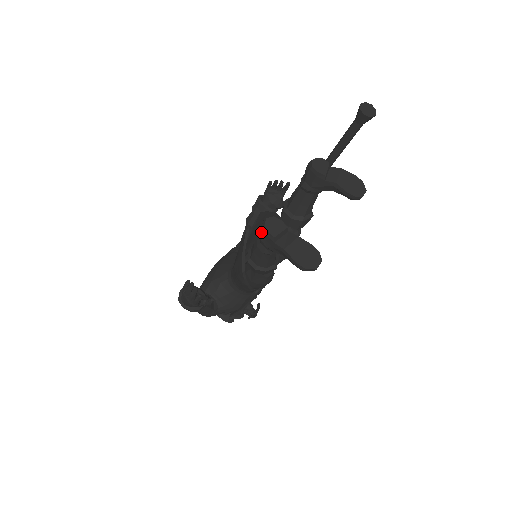
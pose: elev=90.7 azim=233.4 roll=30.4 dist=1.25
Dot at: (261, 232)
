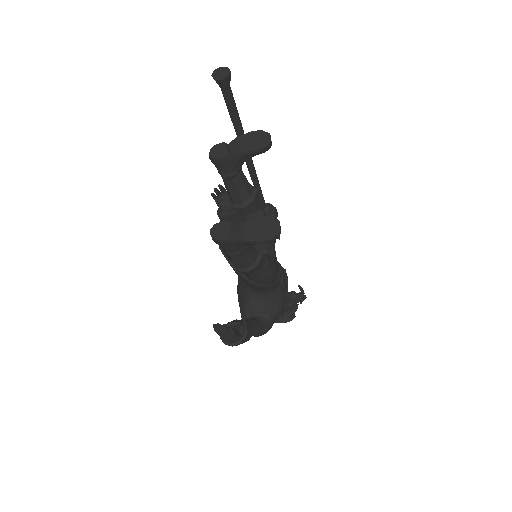
Dot at: occluded
